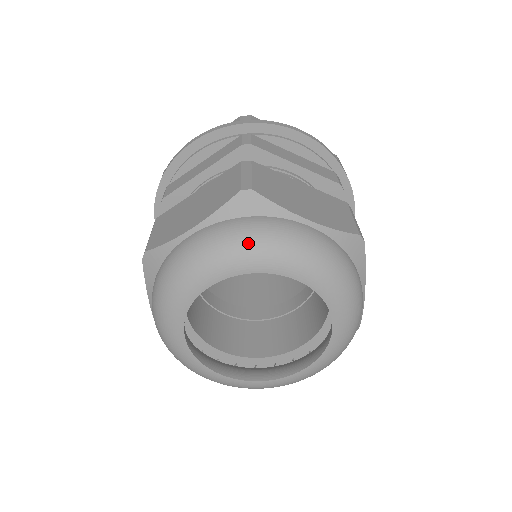
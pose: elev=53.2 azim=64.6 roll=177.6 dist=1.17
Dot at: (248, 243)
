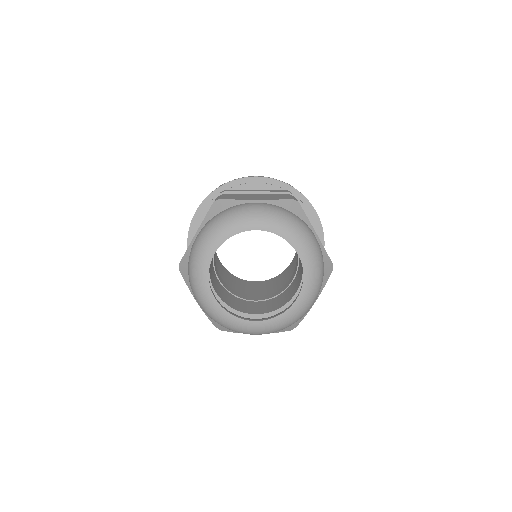
Dot at: (223, 221)
